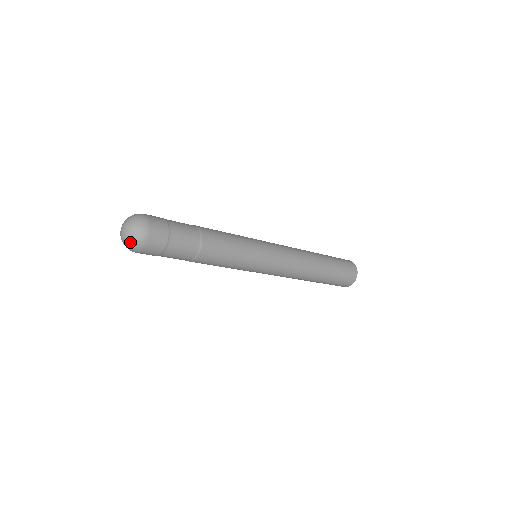
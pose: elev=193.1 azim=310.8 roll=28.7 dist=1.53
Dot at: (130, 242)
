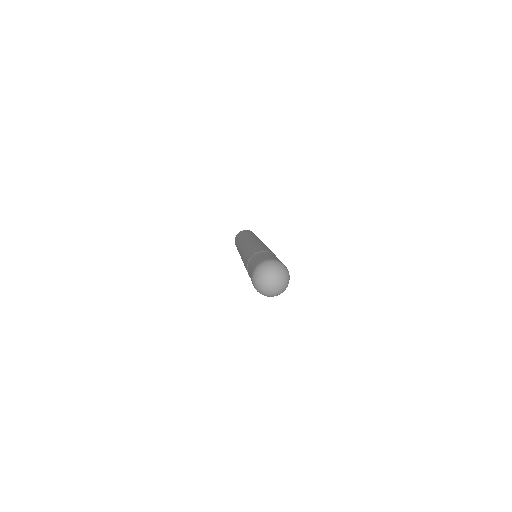
Dot at: (273, 294)
